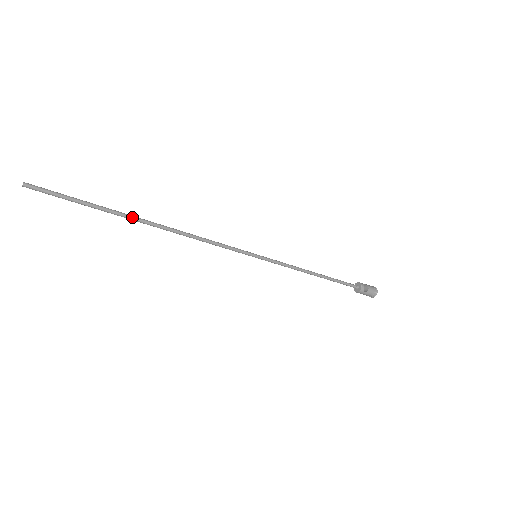
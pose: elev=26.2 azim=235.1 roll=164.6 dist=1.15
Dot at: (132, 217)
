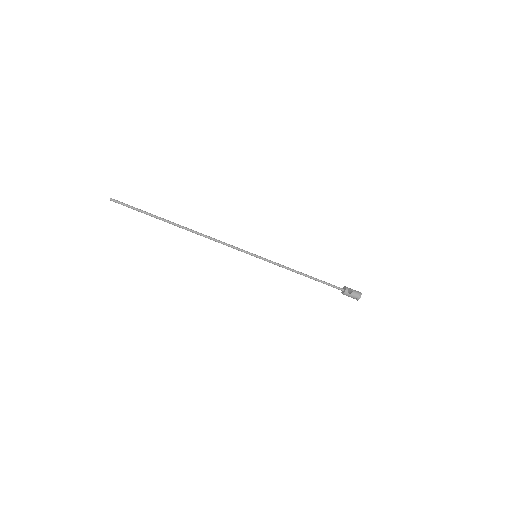
Dot at: (171, 222)
